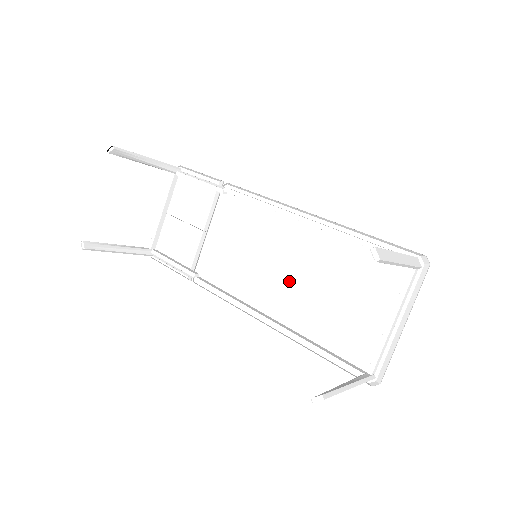
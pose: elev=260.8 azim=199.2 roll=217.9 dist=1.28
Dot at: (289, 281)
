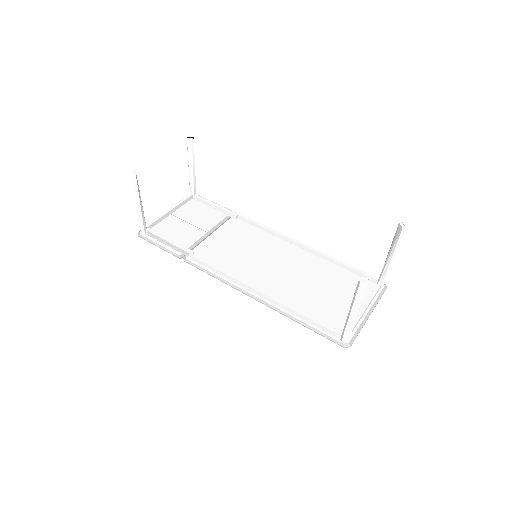
Dot at: (283, 275)
